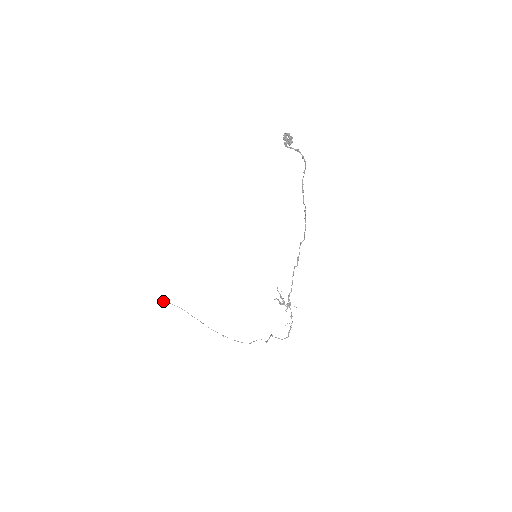
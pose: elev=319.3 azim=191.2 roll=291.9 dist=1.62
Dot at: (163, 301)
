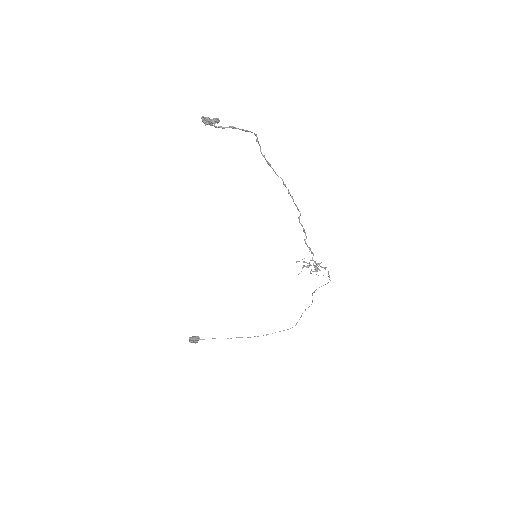
Dot at: occluded
